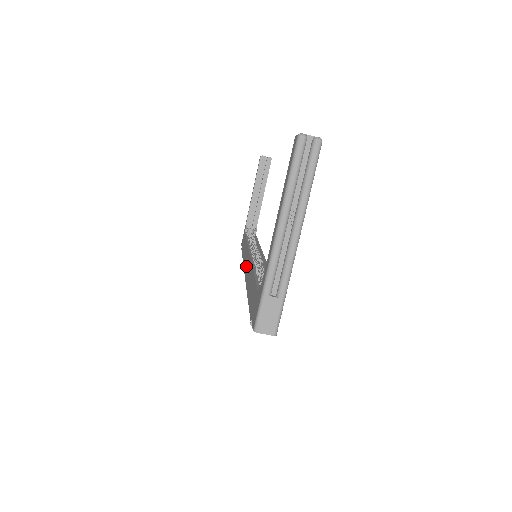
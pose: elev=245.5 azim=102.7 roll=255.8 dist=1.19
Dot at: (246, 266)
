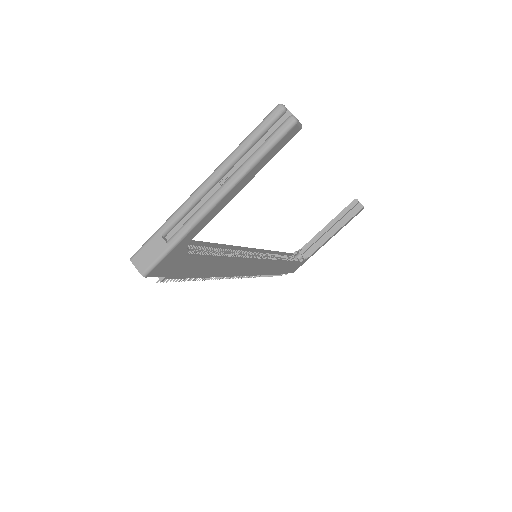
Dot at: occluded
